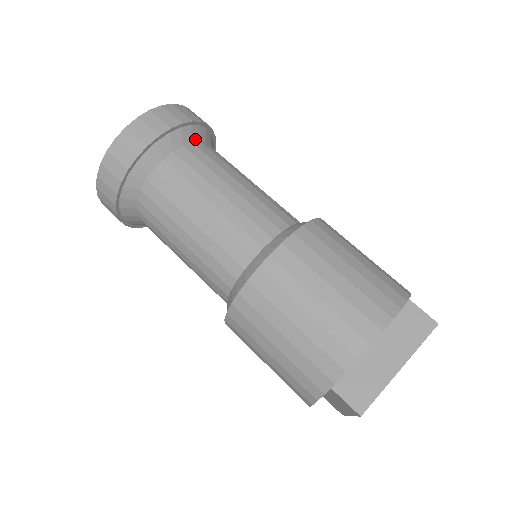
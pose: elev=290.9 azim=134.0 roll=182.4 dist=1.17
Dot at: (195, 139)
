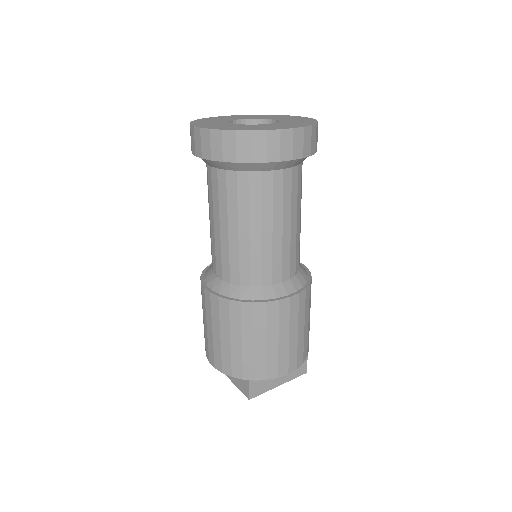
Dot at: (242, 169)
